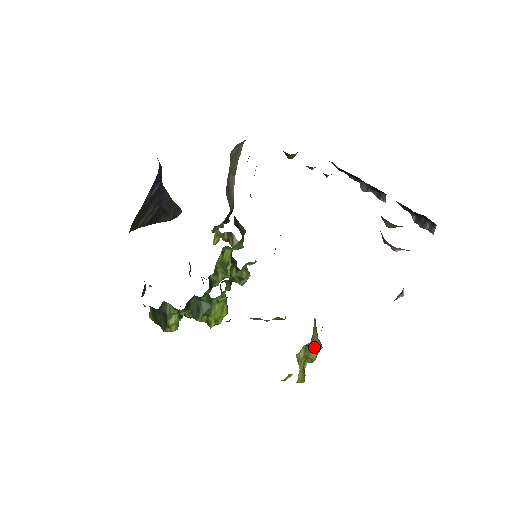
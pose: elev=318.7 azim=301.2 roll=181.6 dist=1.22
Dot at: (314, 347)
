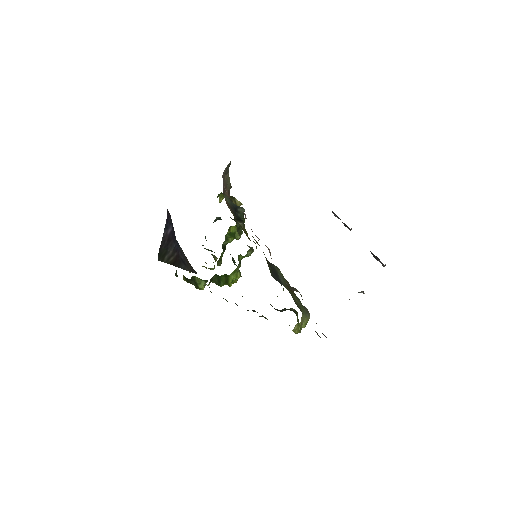
Dot at: (304, 323)
